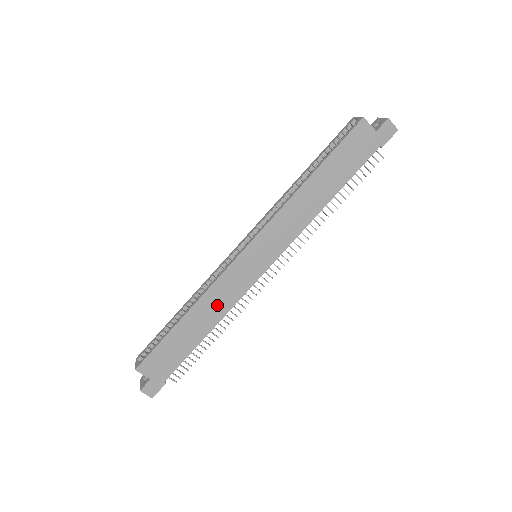
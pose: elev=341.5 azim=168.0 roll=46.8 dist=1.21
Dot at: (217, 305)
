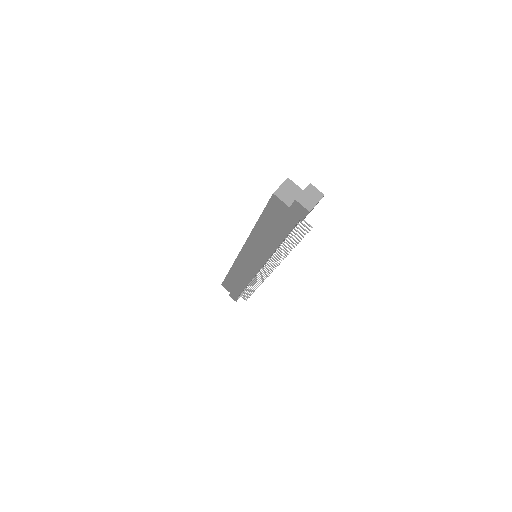
Dot at: (242, 275)
